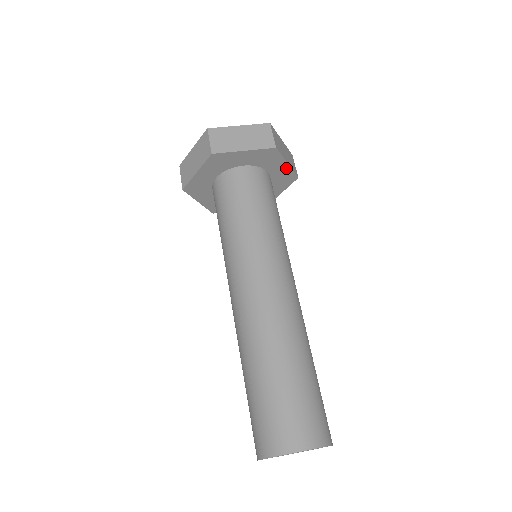
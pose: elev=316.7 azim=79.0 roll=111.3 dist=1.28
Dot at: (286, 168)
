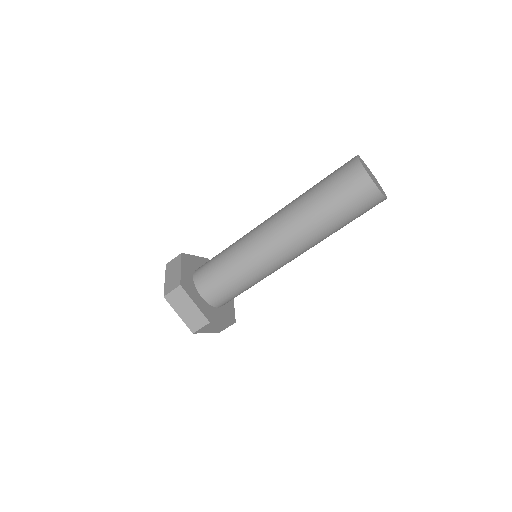
Dot at: occluded
